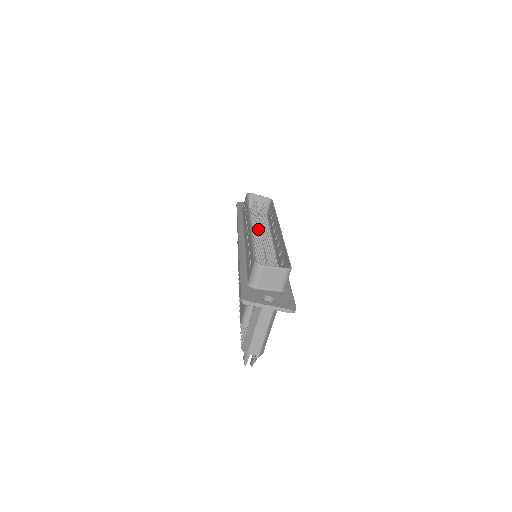
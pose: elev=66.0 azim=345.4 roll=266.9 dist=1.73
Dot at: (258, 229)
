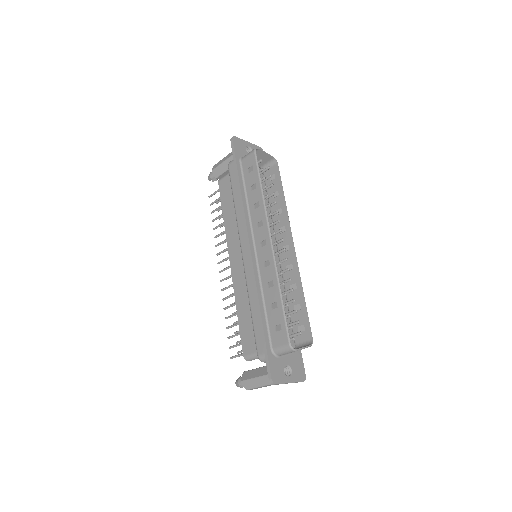
Dot at: (274, 245)
